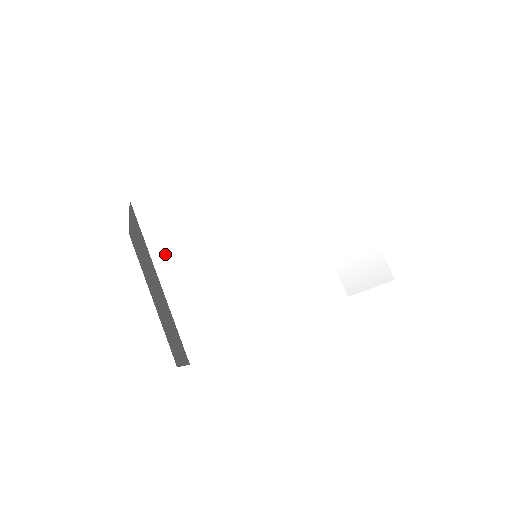
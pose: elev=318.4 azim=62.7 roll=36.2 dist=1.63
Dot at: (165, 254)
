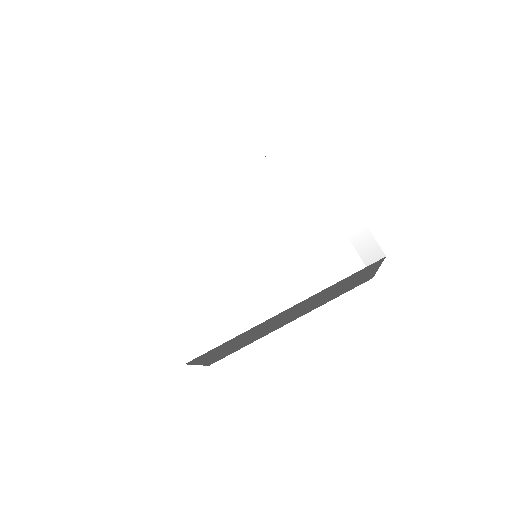
Dot at: (157, 272)
